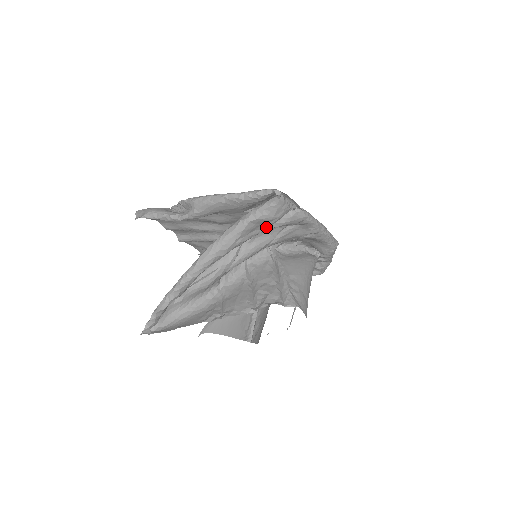
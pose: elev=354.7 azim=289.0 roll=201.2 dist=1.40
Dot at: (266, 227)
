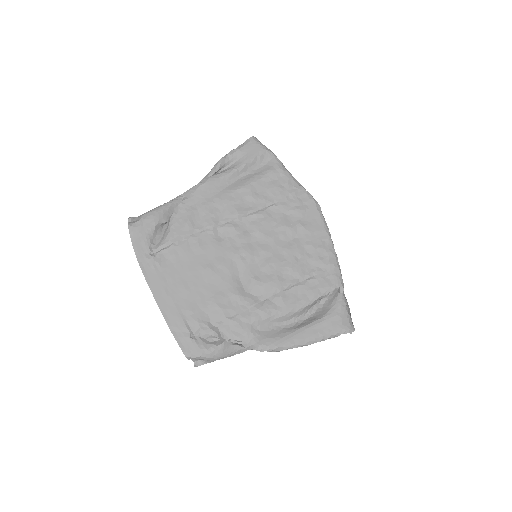
Dot at: occluded
